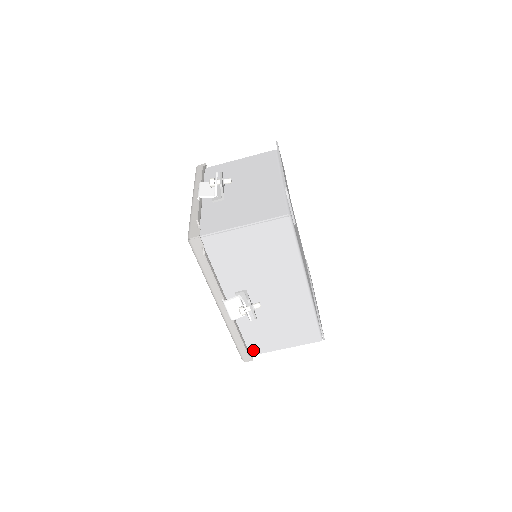
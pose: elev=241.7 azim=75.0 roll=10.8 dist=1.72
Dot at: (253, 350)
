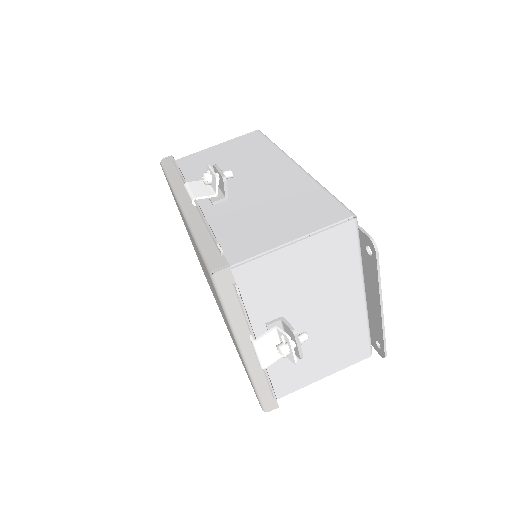
Dot at: (231, 257)
